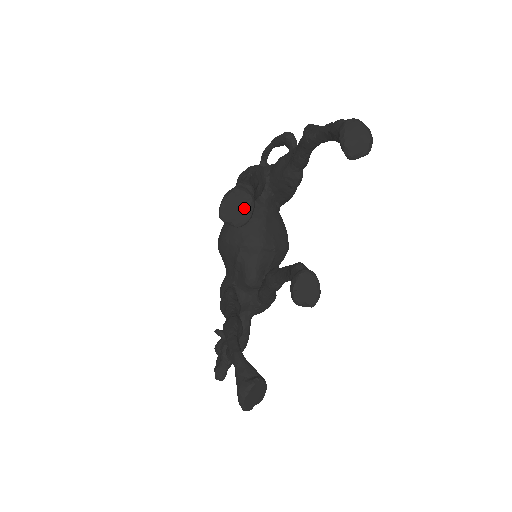
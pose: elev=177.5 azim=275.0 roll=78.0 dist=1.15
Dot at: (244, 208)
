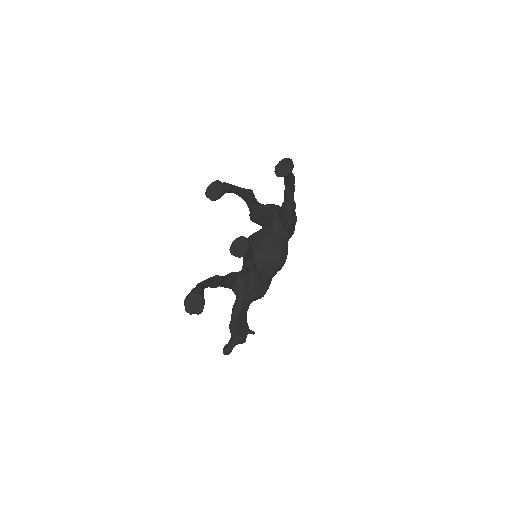
Dot at: (217, 191)
